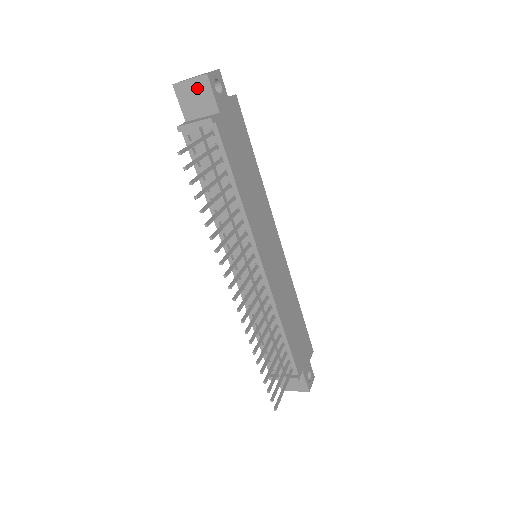
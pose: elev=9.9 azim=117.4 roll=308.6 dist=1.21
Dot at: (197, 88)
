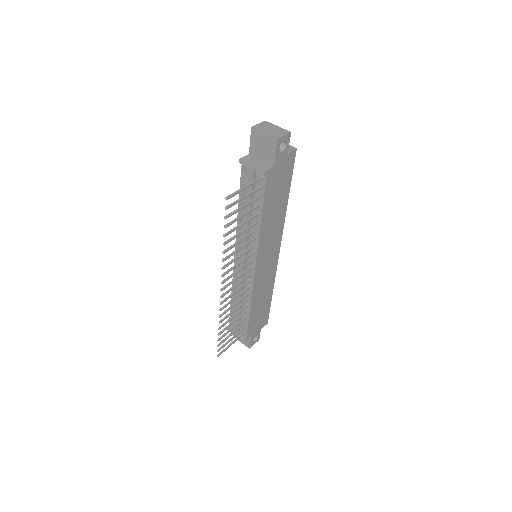
Dot at: (267, 142)
